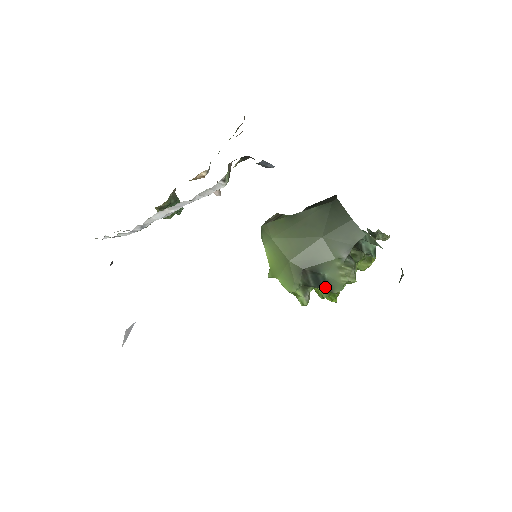
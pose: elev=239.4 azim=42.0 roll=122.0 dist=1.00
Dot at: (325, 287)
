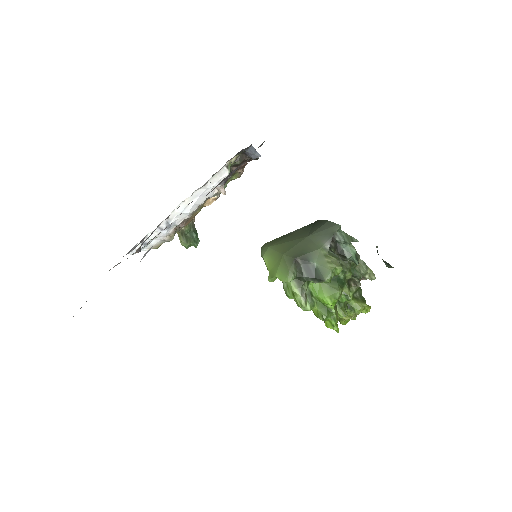
Dot at: (317, 277)
